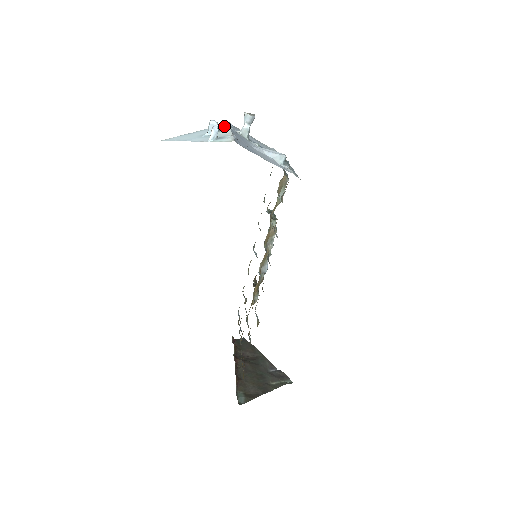
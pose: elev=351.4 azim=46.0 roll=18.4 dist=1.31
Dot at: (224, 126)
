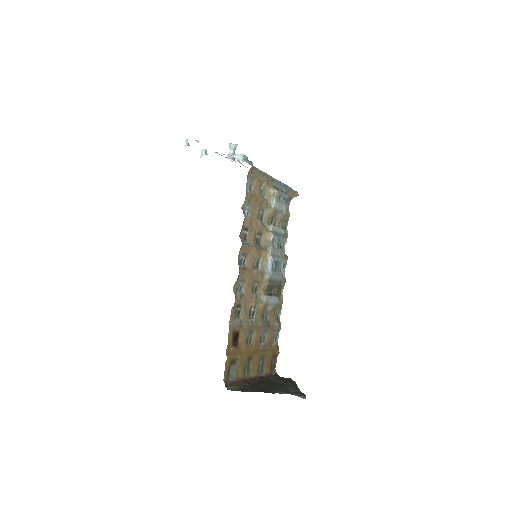
Dot at: occluded
